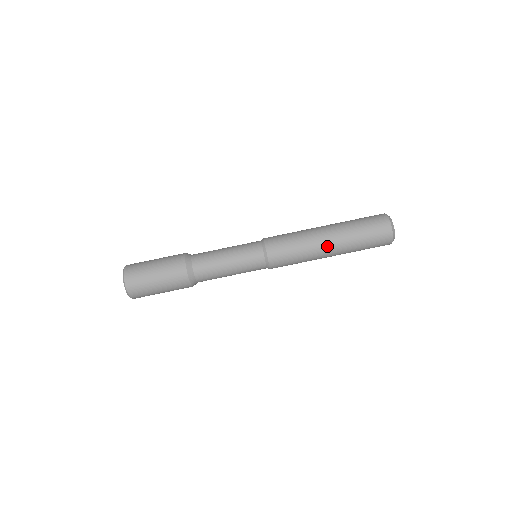
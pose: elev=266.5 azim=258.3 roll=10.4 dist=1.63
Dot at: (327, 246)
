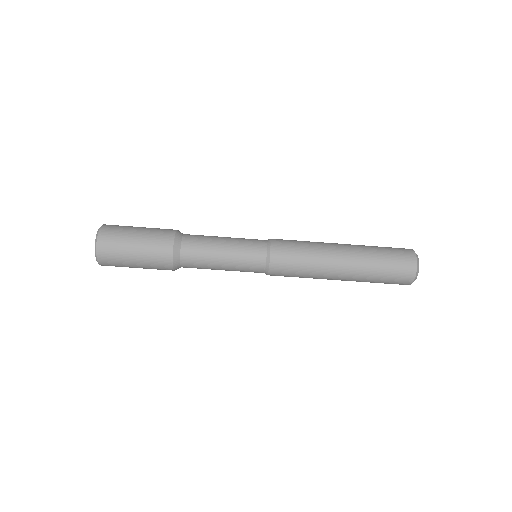
Dot at: (340, 265)
